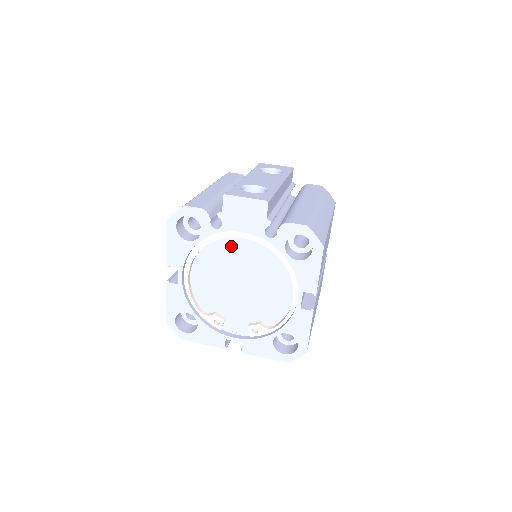
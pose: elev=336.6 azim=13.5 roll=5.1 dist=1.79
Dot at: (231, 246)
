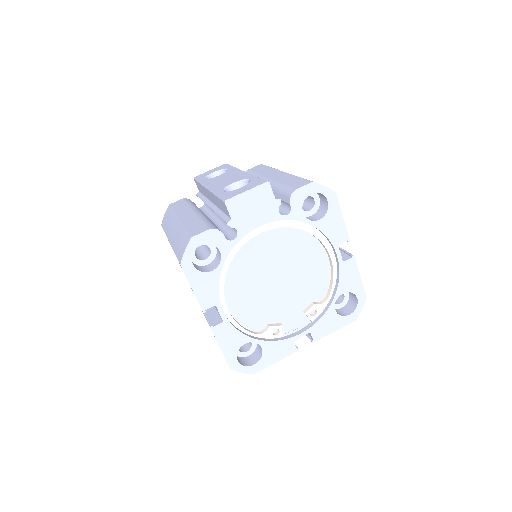
Dot at: (251, 250)
